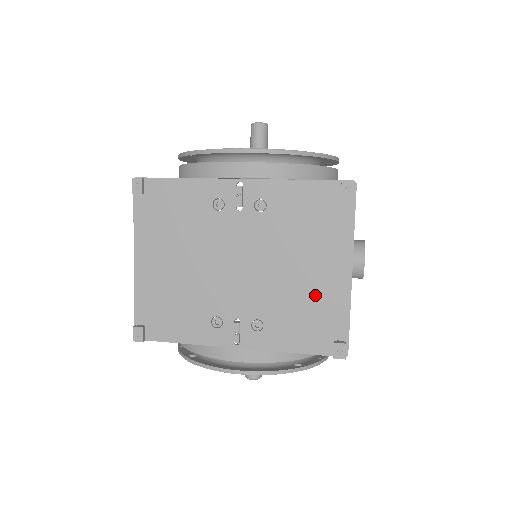
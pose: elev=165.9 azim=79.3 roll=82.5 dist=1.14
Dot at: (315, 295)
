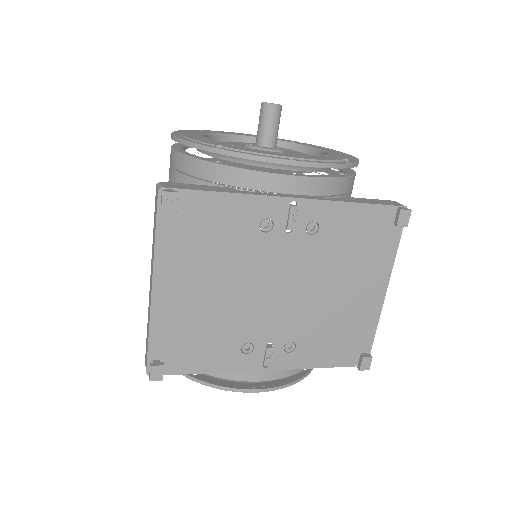
Dot at: (350, 315)
